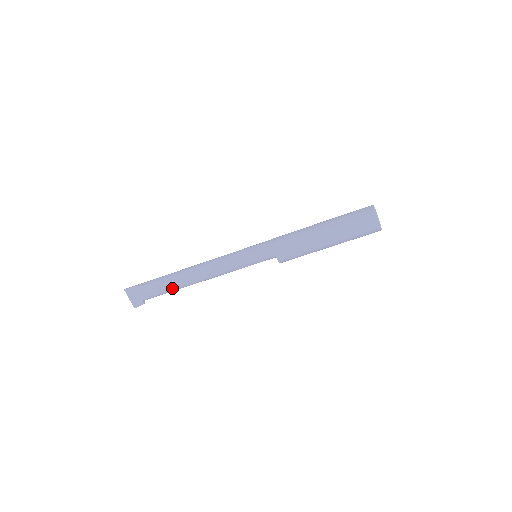
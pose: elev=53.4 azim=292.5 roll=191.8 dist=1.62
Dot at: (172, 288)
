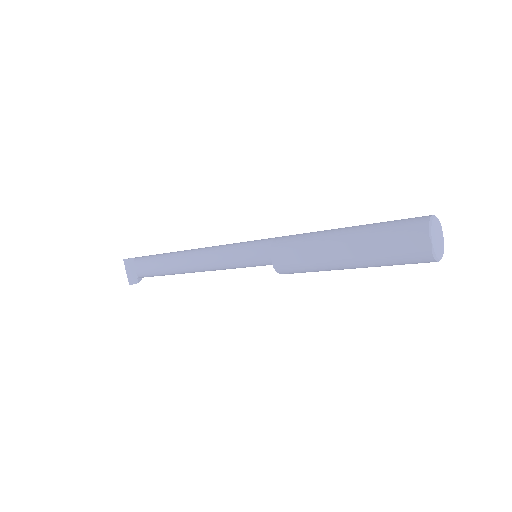
Dot at: (159, 270)
